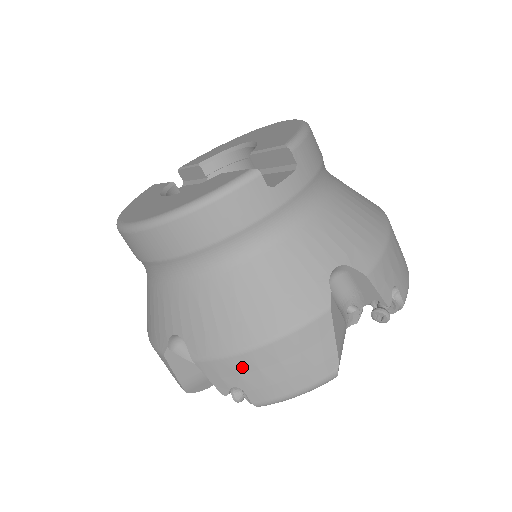
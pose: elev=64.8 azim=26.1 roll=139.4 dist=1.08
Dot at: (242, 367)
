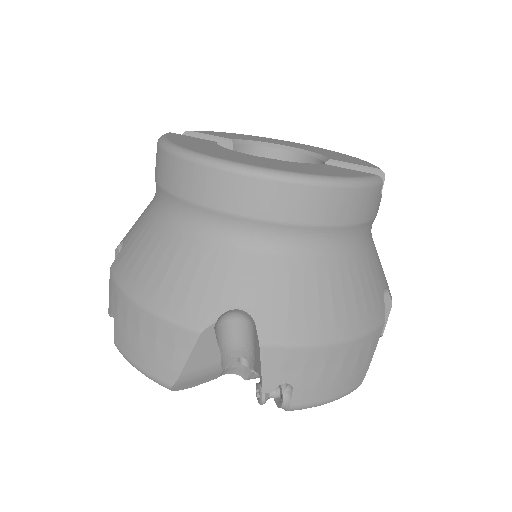
Dot at: (312, 361)
